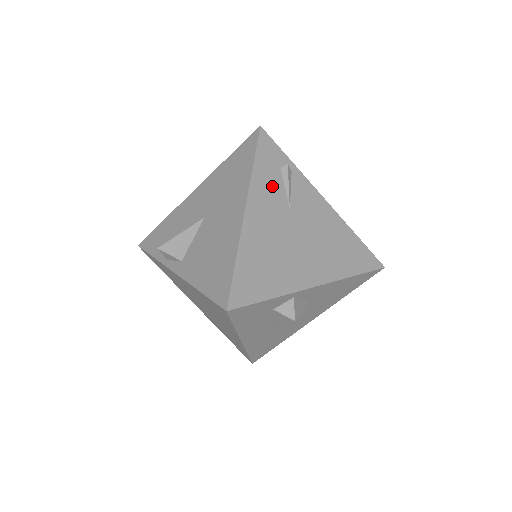
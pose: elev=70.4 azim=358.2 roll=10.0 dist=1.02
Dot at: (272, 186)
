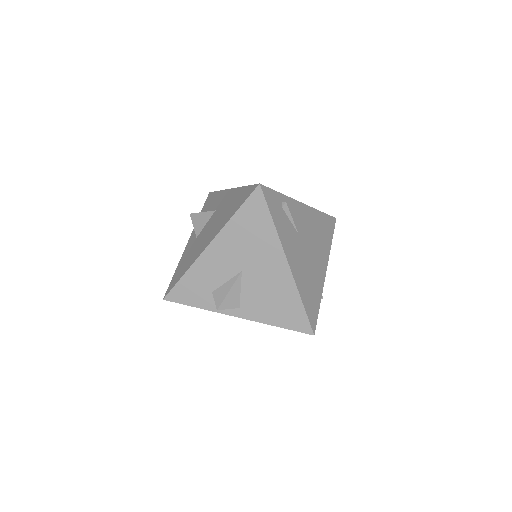
Dot at: (287, 228)
